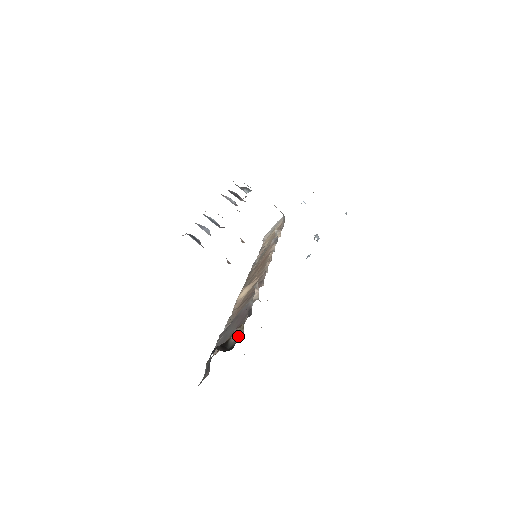
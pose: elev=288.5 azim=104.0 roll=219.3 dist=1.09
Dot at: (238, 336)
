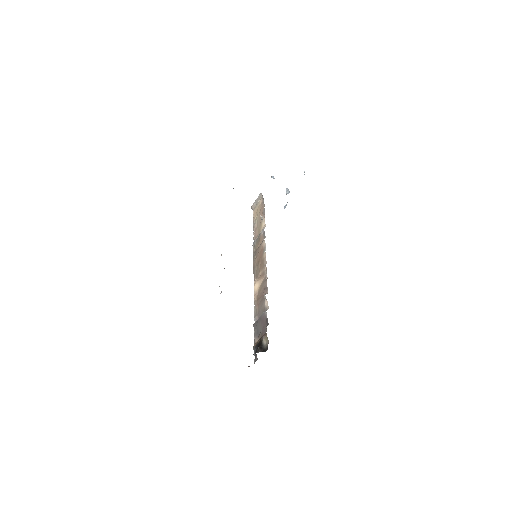
Dot at: (266, 343)
